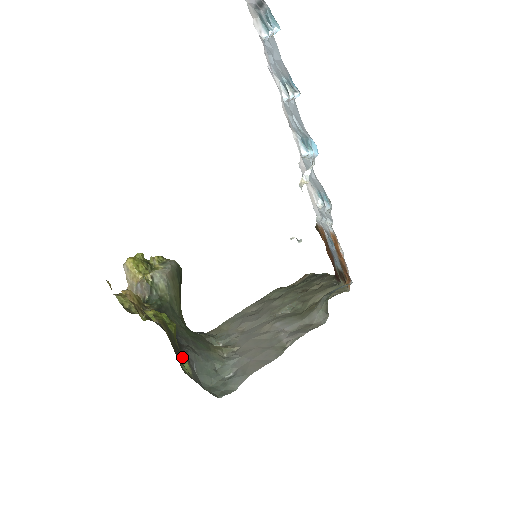
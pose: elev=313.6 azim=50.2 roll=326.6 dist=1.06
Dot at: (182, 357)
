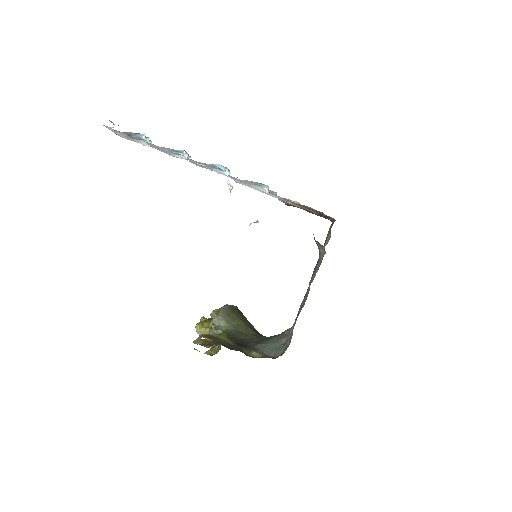
Dot at: (249, 351)
